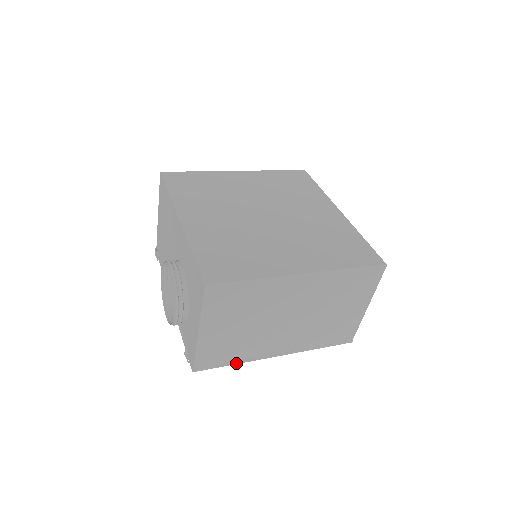
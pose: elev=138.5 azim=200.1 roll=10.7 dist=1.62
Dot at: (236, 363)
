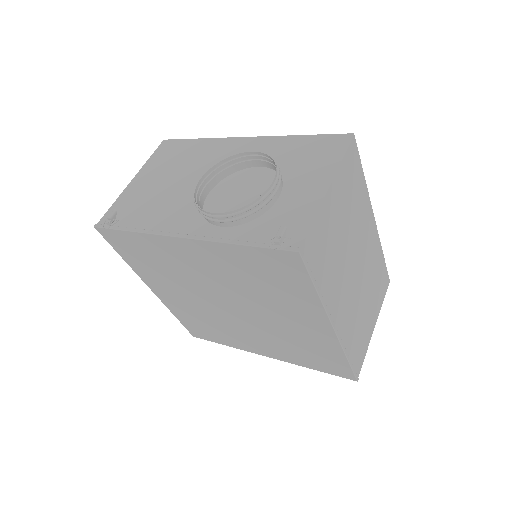
Dot at: (318, 292)
